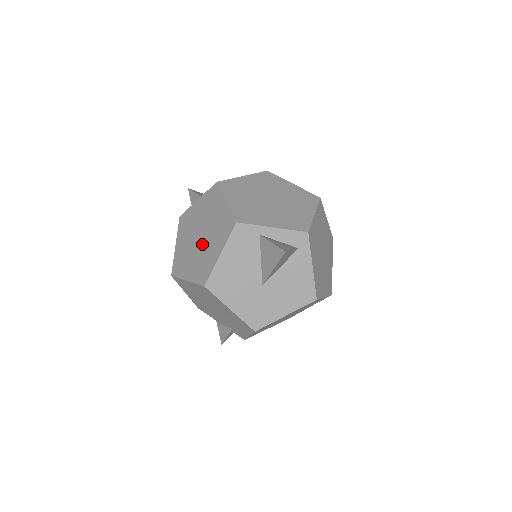
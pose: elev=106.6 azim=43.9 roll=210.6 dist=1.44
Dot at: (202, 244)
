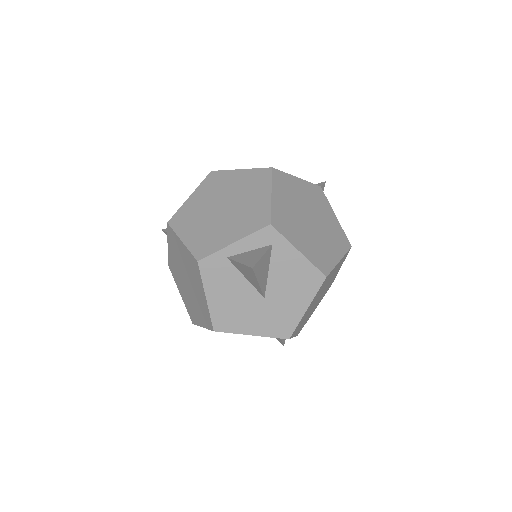
Dot at: (191, 289)
